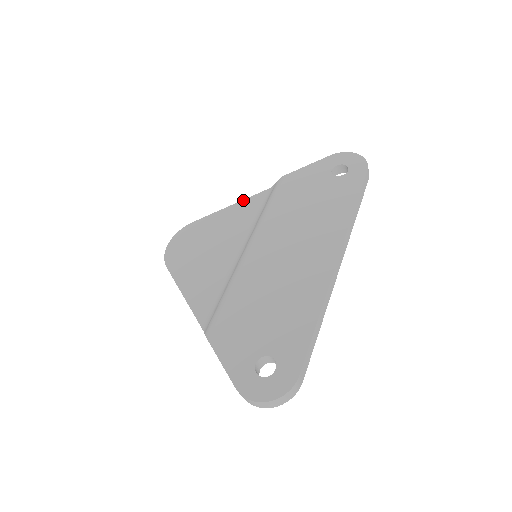
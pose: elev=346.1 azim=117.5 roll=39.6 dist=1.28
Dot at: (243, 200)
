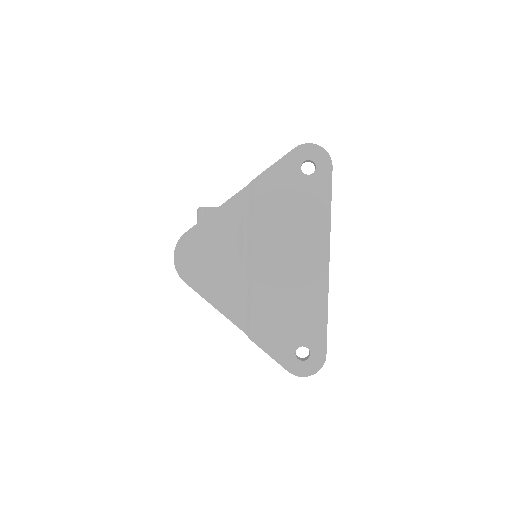
Dot at: (225, 203)
